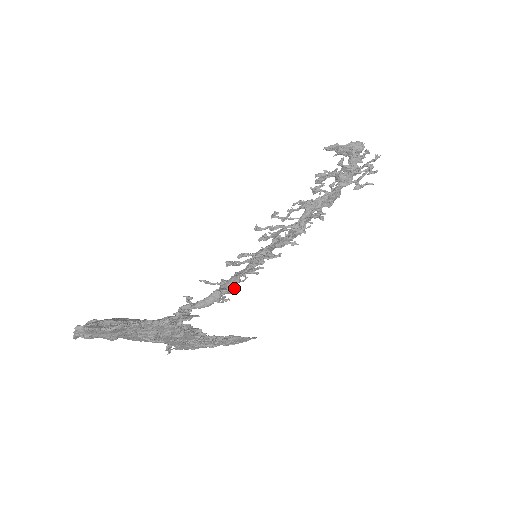
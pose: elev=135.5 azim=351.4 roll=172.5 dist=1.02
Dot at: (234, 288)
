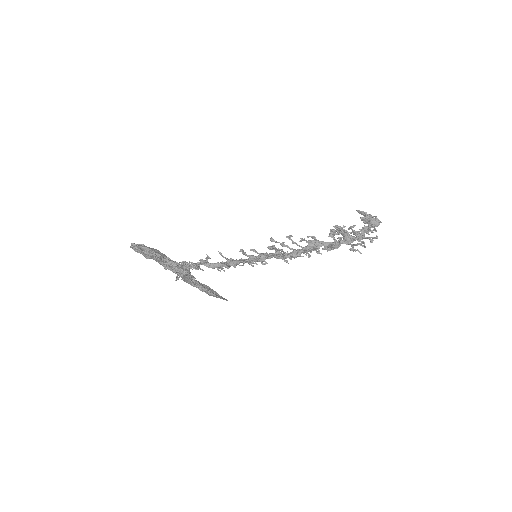
Dot at: (233, 266)
